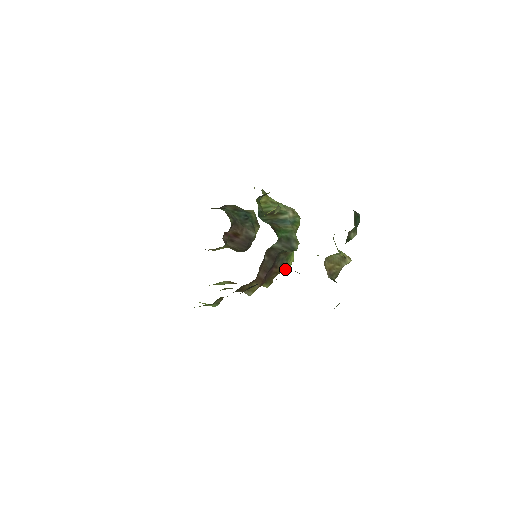
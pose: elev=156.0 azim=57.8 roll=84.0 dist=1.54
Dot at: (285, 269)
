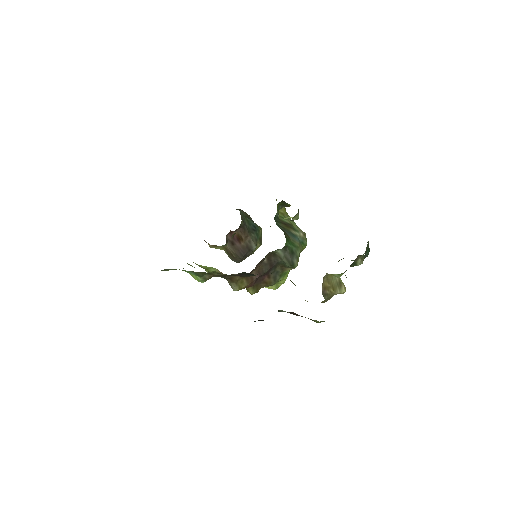
Dot at: (273, 287)
